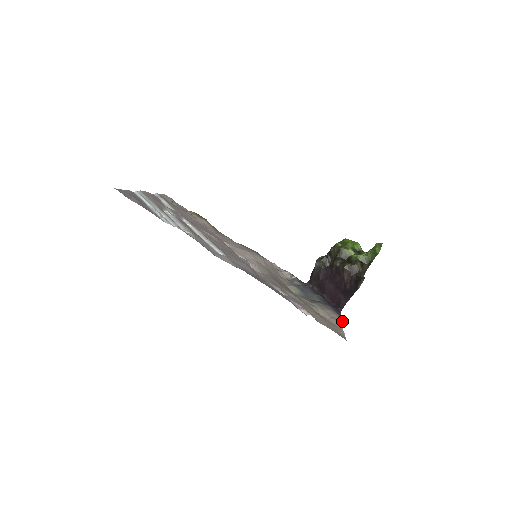
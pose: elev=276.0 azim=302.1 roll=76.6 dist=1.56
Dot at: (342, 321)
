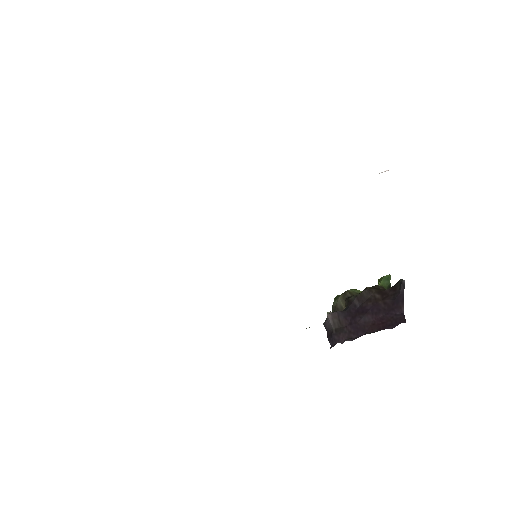
Dot at: occluded
